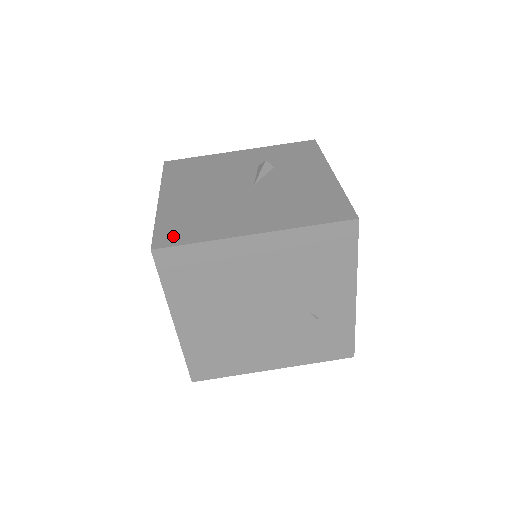
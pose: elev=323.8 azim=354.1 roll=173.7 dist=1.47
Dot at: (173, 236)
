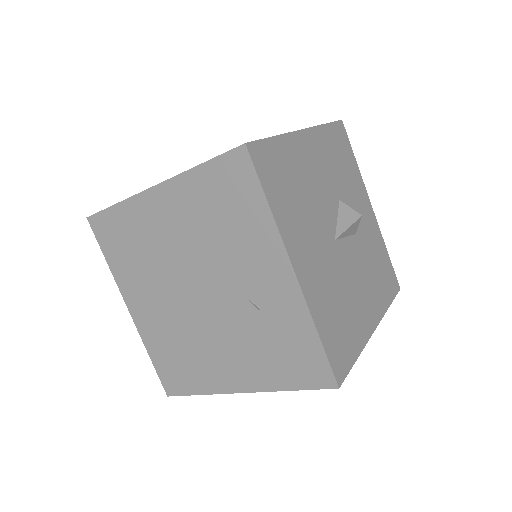
Dot at: occluded
